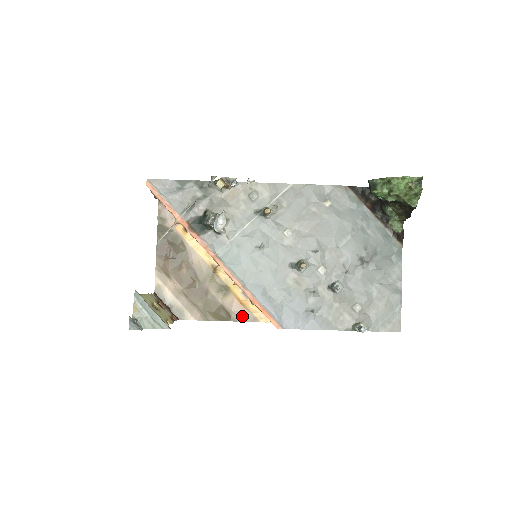
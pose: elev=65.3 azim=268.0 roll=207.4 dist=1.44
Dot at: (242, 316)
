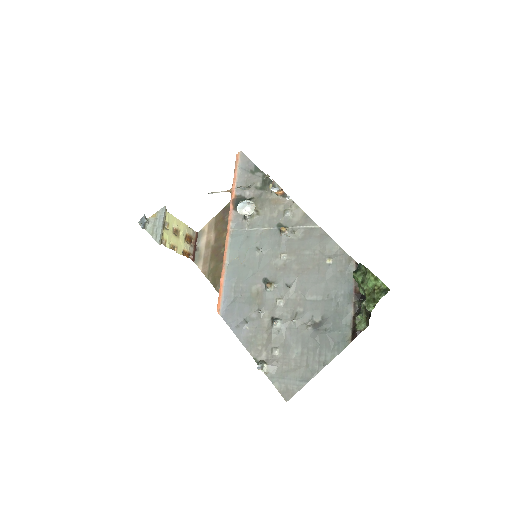
Dot at: occluded
